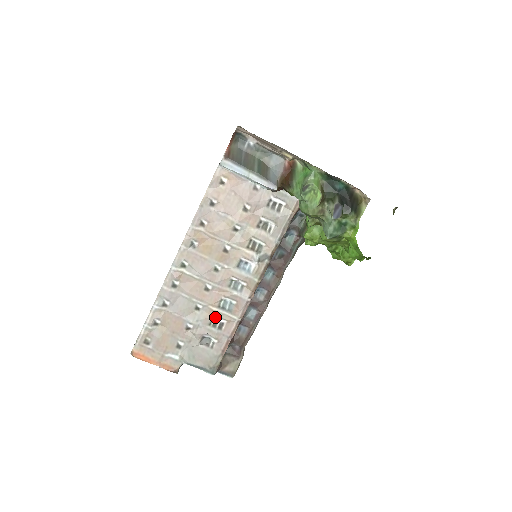
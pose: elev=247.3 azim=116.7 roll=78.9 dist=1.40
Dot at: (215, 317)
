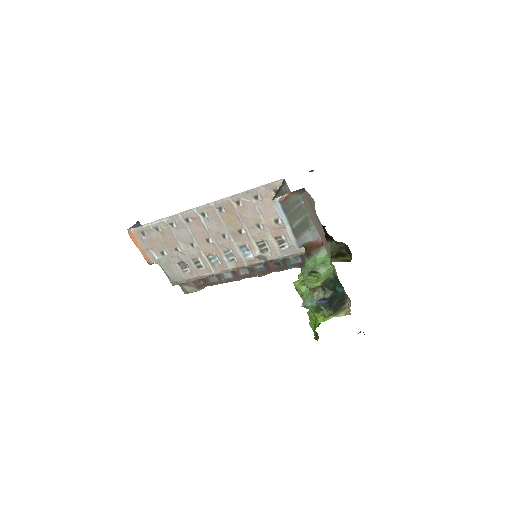
Dot at: (200, 259)
